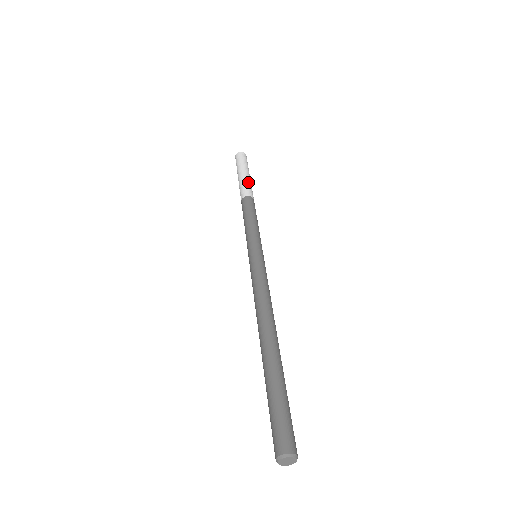
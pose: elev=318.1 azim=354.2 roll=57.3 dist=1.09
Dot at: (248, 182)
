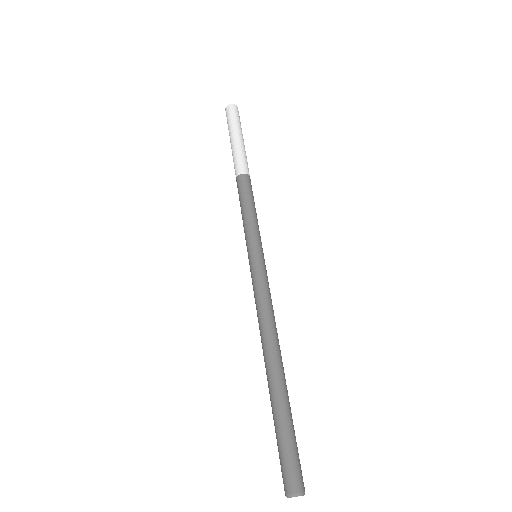
Dot at: (235, 153)
